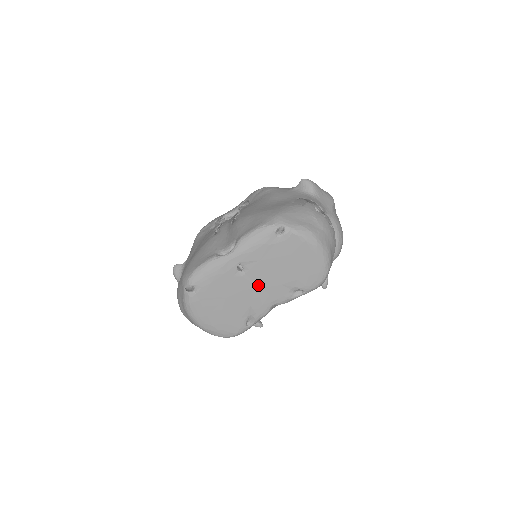
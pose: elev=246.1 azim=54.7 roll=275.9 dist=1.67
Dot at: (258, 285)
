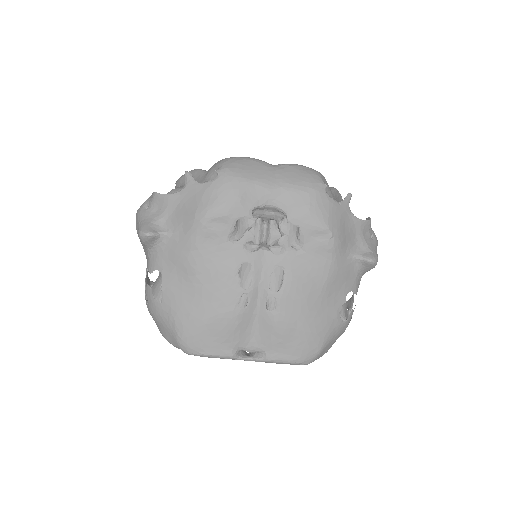
Dot at: occluded
